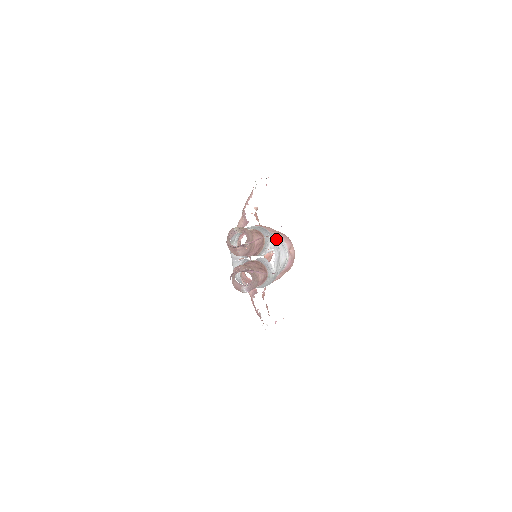
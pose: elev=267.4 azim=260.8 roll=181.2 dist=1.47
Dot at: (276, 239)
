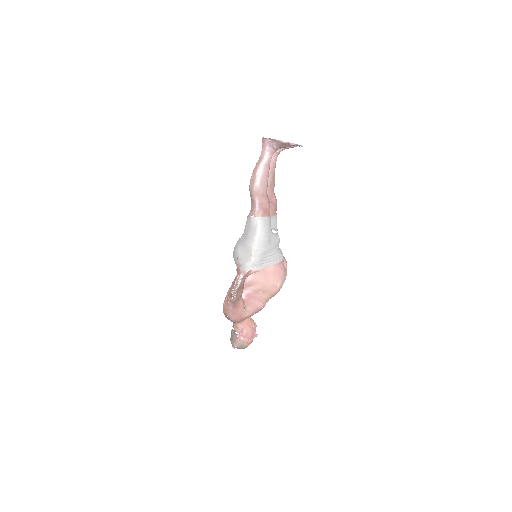
Dot at: occluded
